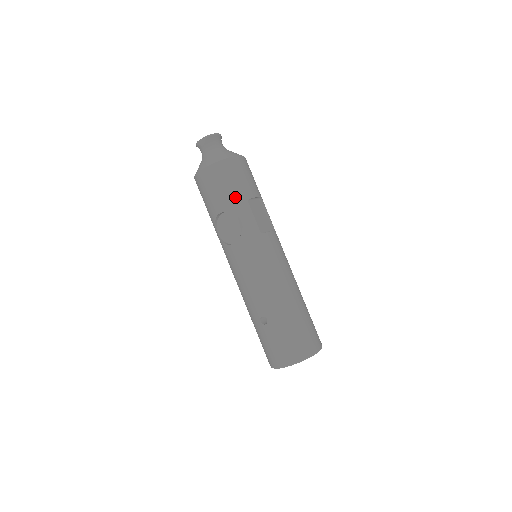
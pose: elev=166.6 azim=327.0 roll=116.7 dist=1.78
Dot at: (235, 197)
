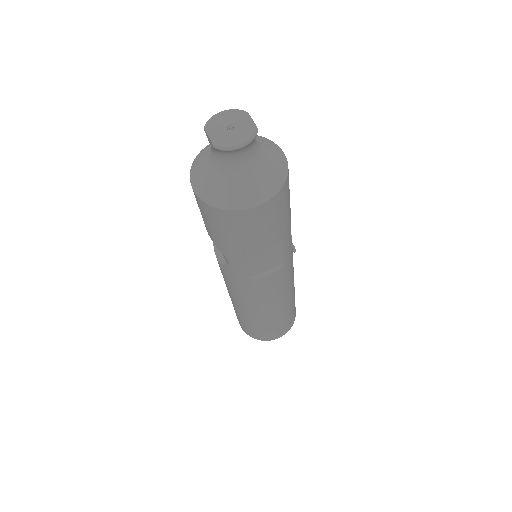
Dot at: (226, 244)
